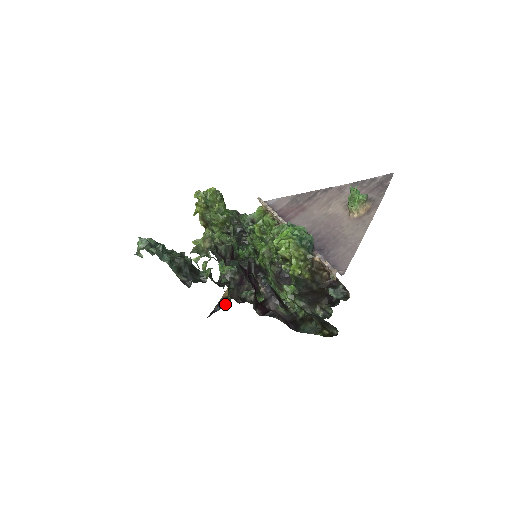
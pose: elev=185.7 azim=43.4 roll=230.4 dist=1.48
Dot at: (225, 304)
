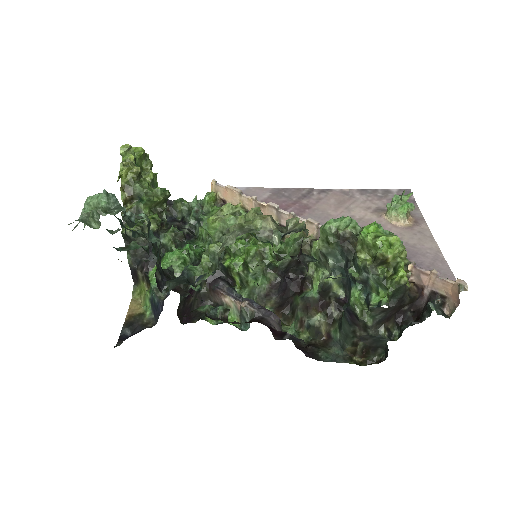
Dot at: (143, 325)
